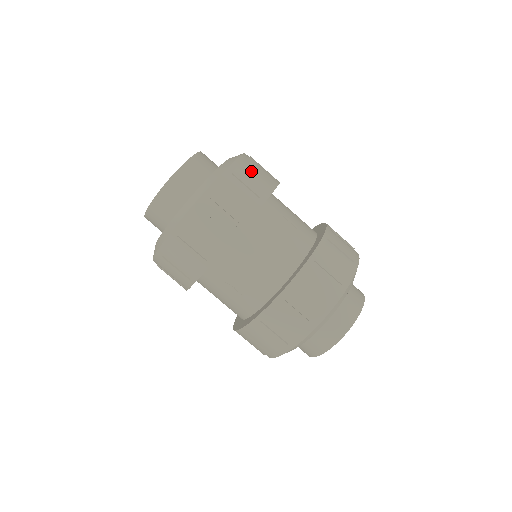
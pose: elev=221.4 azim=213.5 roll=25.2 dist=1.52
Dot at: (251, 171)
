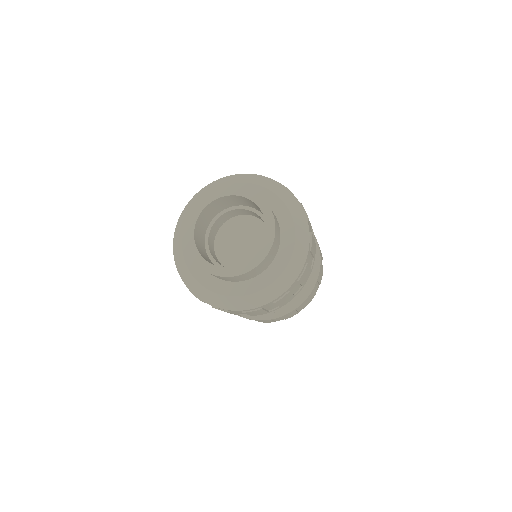
Dot at: occluded
